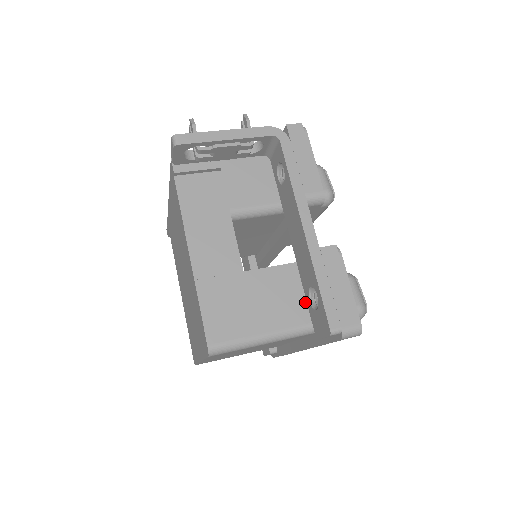
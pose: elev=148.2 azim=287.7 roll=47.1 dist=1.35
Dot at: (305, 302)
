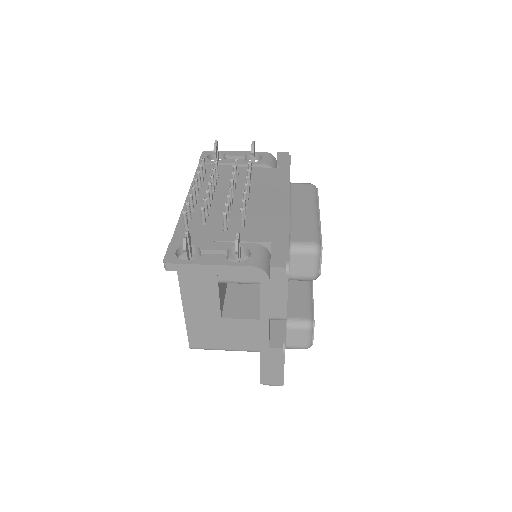
Dot at: occluded
